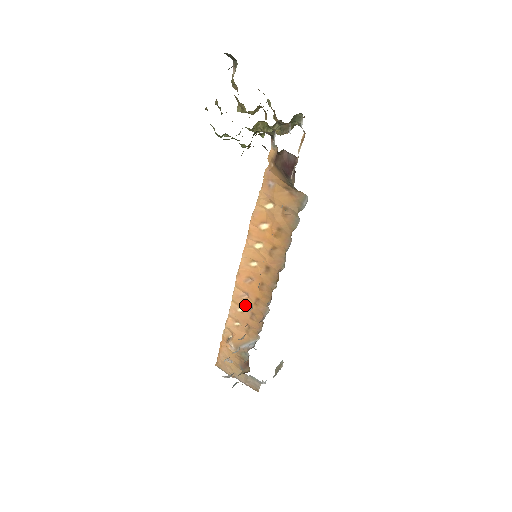
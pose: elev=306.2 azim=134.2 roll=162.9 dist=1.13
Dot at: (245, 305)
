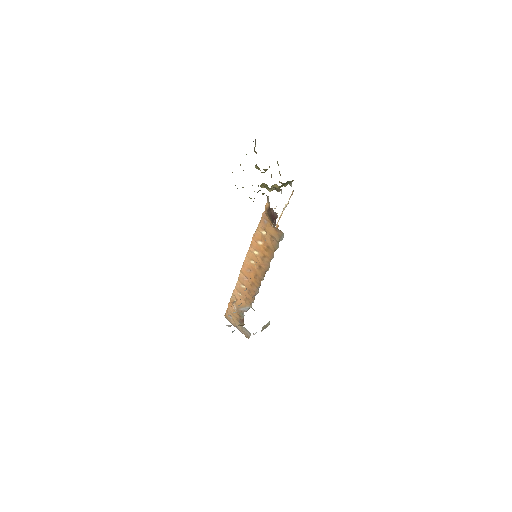
Dot at: (245, 284)
